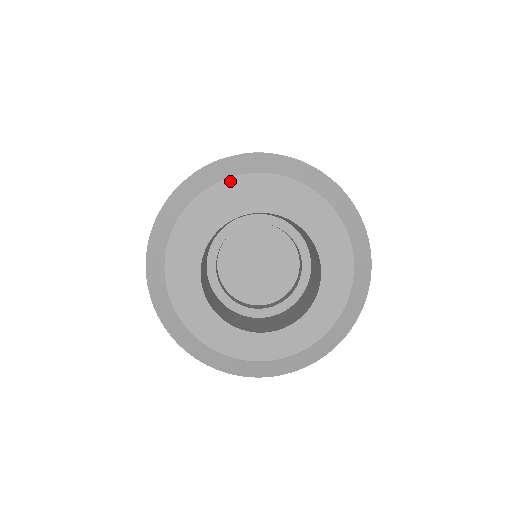
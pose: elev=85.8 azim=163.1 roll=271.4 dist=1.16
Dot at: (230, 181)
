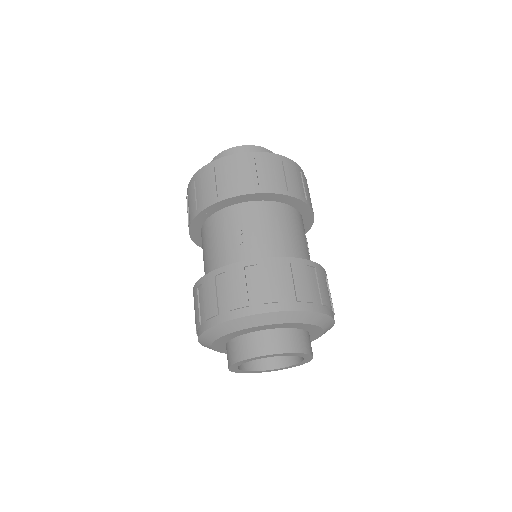
Dot at: (305, 324)
